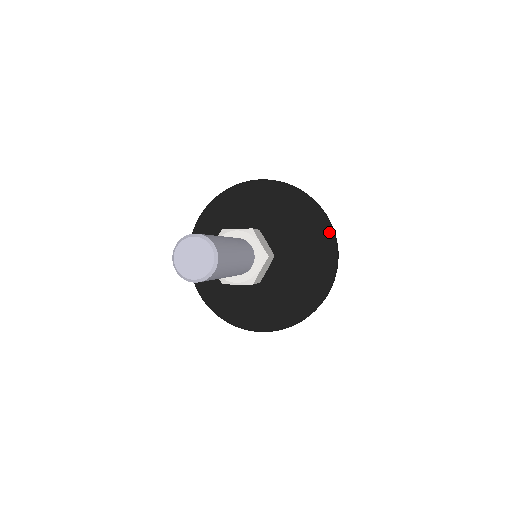
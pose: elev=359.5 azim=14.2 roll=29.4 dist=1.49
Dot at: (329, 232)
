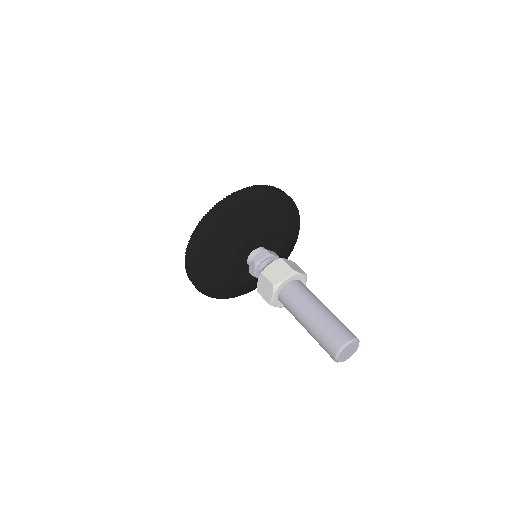
Dot at: occluded
